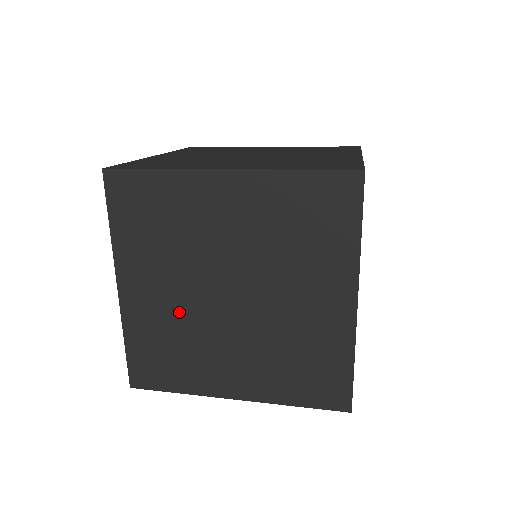
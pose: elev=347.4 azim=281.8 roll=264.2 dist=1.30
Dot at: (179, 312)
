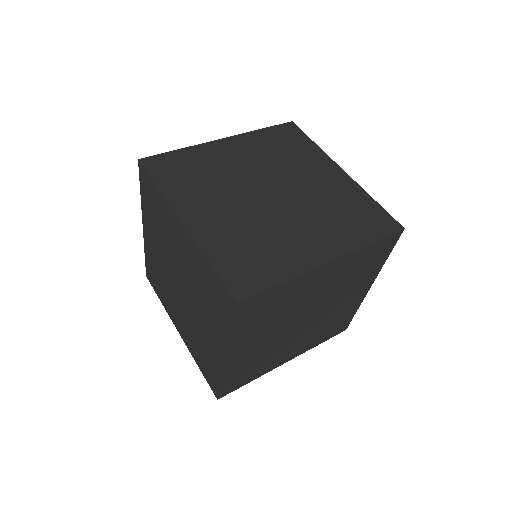
Dot at: (268, 346)
